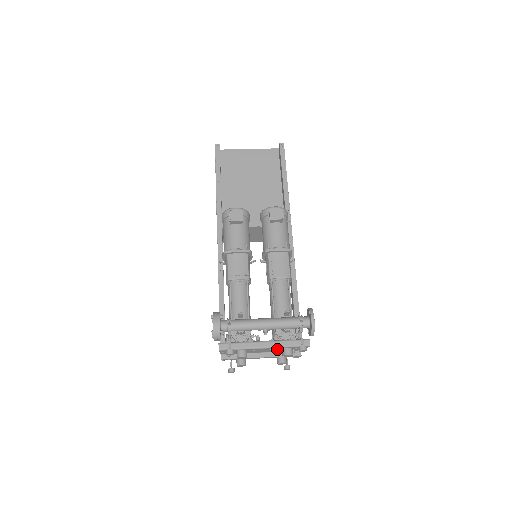
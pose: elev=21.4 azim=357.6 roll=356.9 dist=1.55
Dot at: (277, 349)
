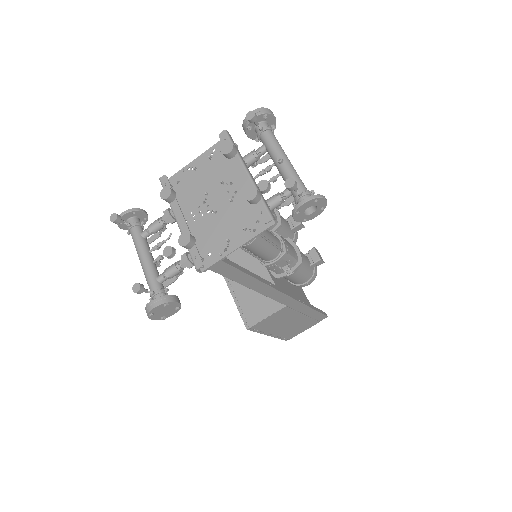
Dot at: (206, 231)
